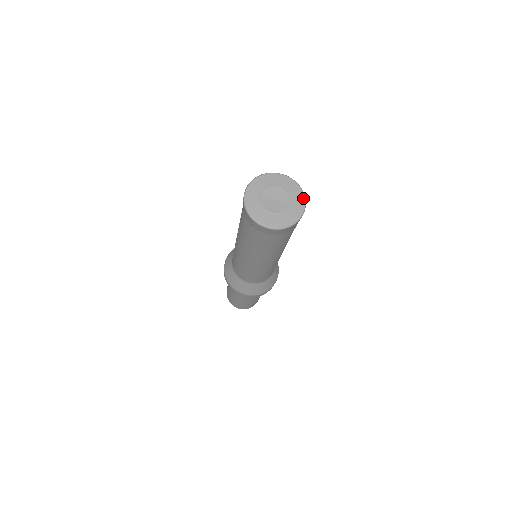
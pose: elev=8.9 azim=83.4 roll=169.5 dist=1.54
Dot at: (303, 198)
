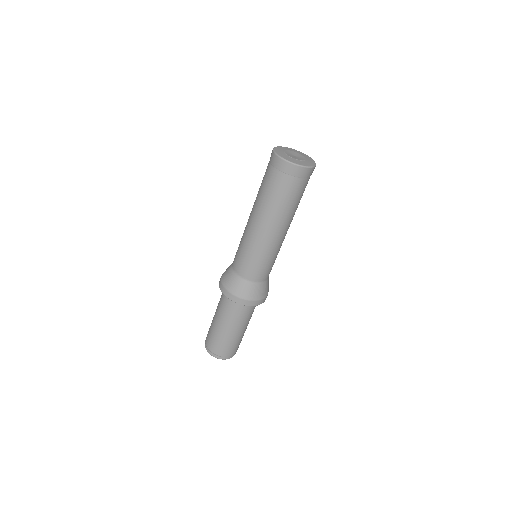
Dot at: (301, 152)
